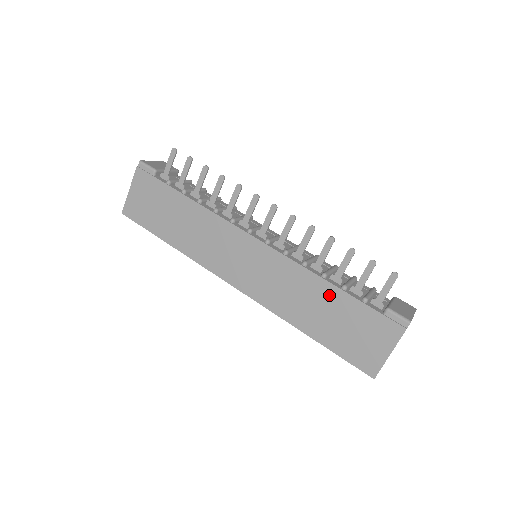
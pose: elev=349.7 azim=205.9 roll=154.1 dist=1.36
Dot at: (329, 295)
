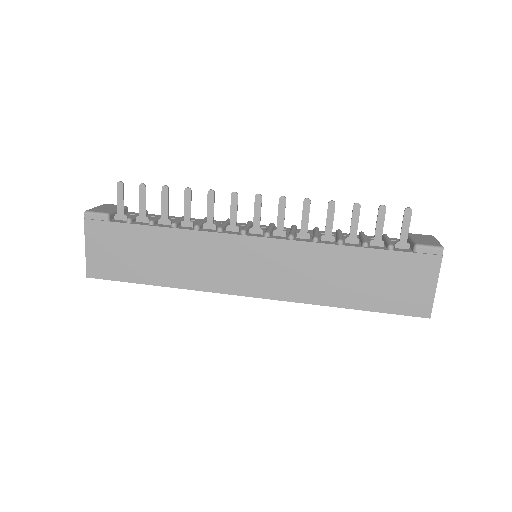
Dot at: (354, 259)
